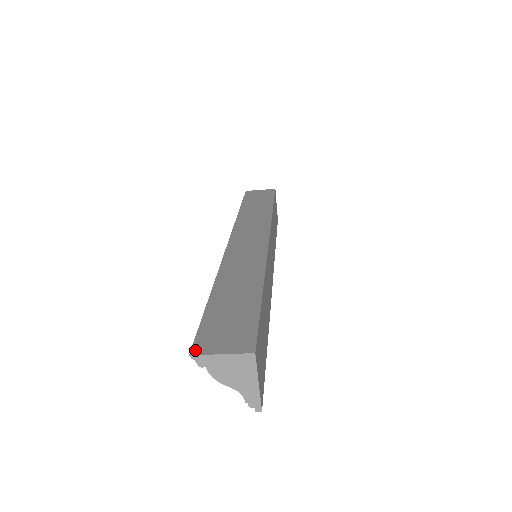
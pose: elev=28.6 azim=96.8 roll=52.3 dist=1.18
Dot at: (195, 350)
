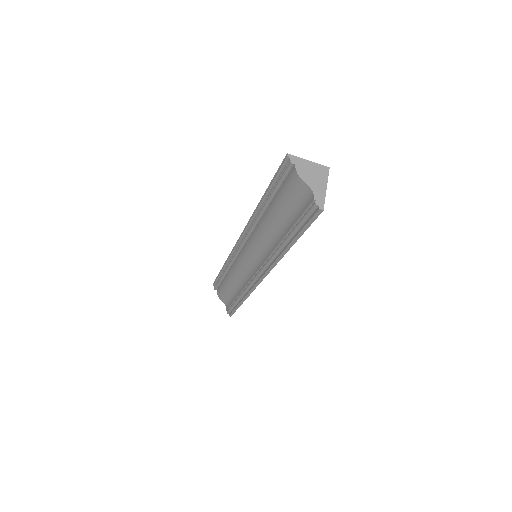
Dot at: (288, 157)
